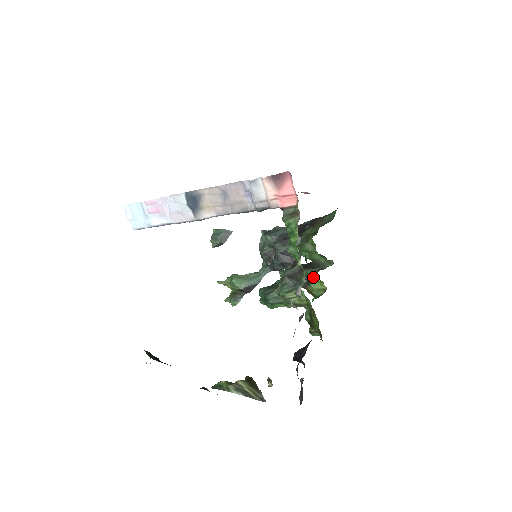
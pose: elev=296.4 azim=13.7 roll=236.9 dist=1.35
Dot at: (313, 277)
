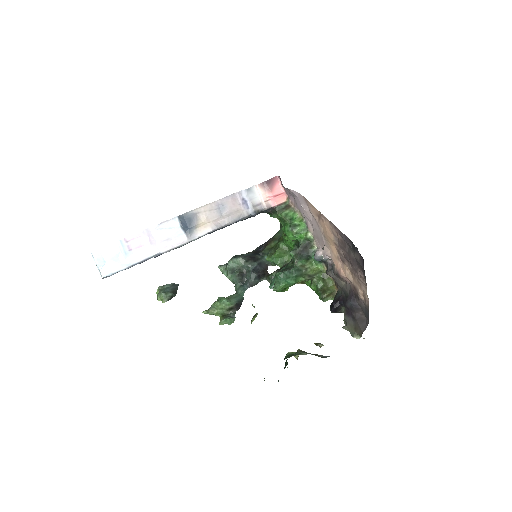
Dot at: occluded
